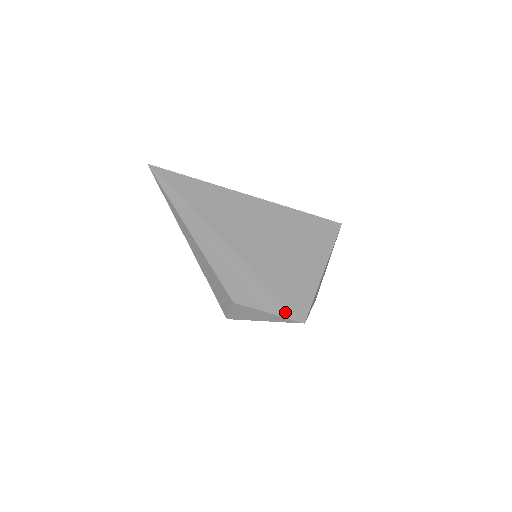
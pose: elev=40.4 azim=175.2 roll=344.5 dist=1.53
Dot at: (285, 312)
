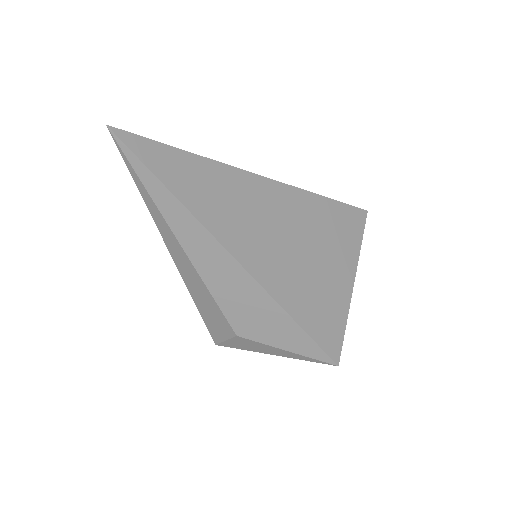
Dot at: (313, 352)
